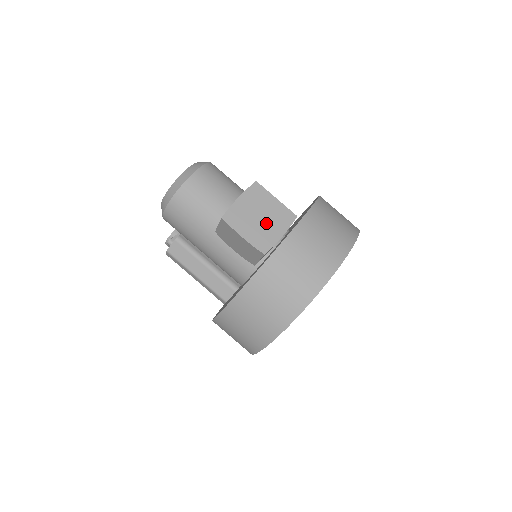
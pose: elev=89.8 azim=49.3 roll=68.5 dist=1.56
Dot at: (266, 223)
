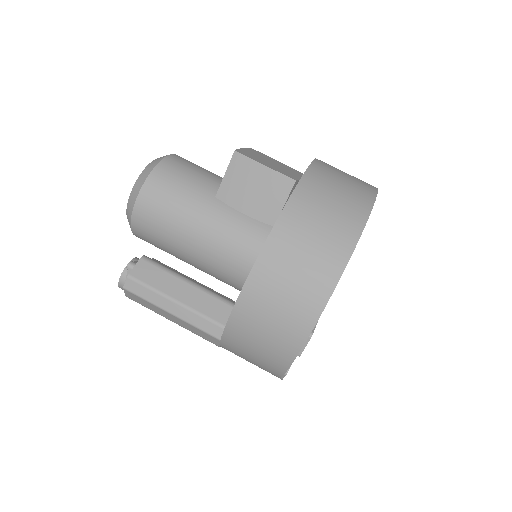
Dot at: (280, 167)
